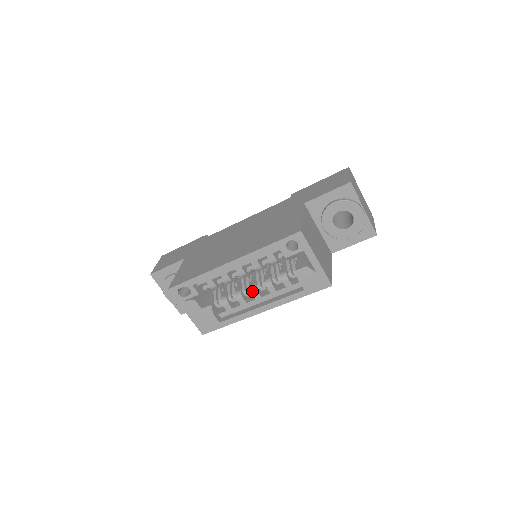
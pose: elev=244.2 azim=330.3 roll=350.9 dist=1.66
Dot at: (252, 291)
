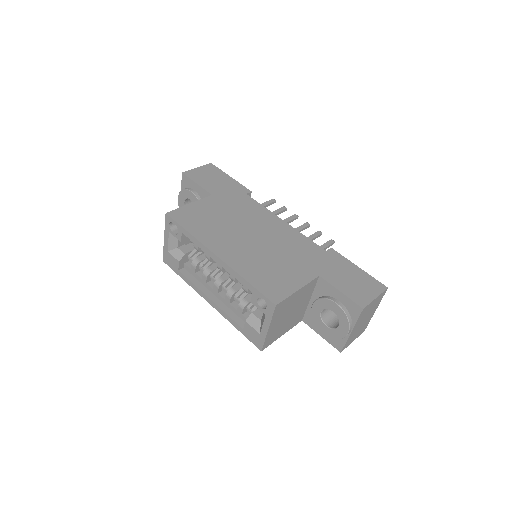
Dot at: (216, 283)
